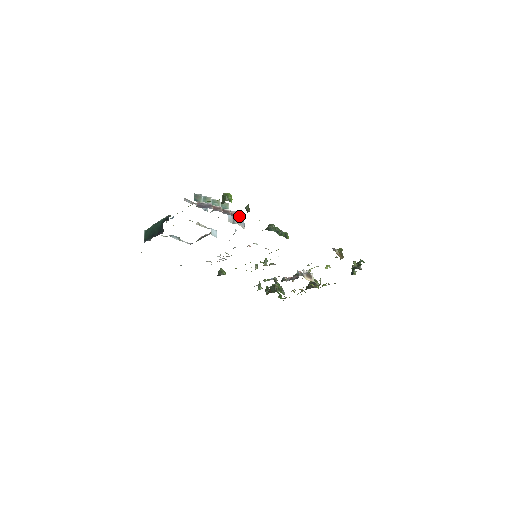
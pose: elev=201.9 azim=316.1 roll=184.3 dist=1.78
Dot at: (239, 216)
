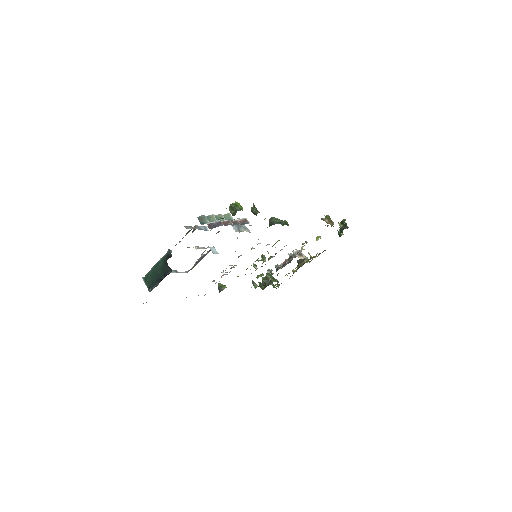
Dot at: (247, 222)
